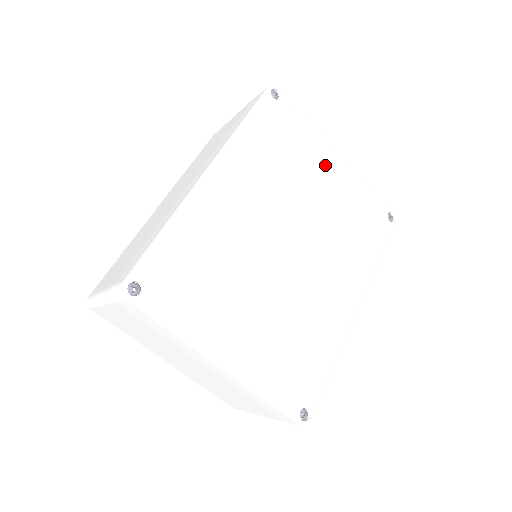
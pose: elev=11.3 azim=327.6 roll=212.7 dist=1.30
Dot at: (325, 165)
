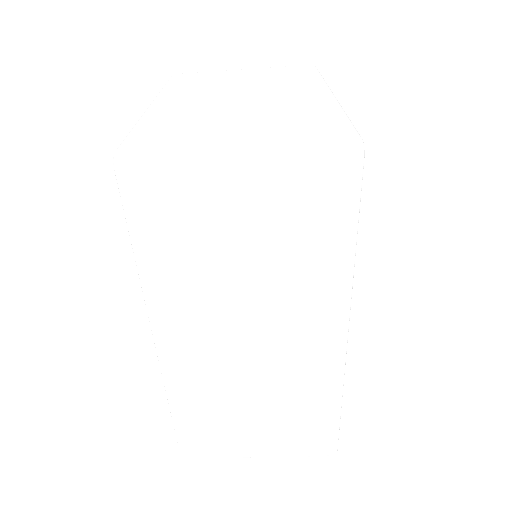
Dot at: occluded
